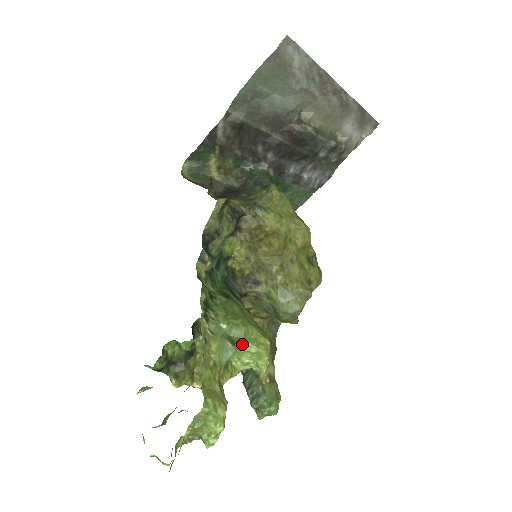
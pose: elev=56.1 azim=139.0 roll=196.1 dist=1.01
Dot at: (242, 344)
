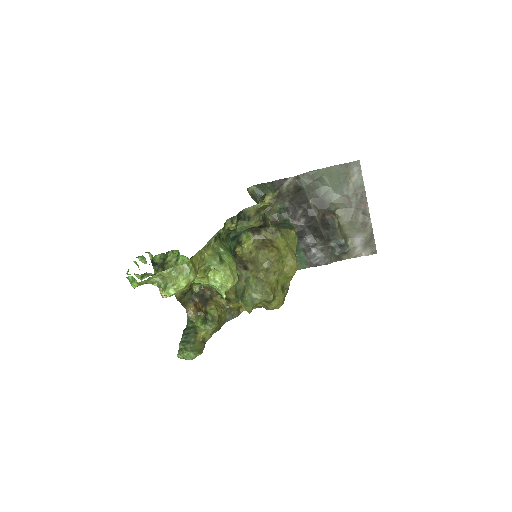
Dot at: (225, 264)
